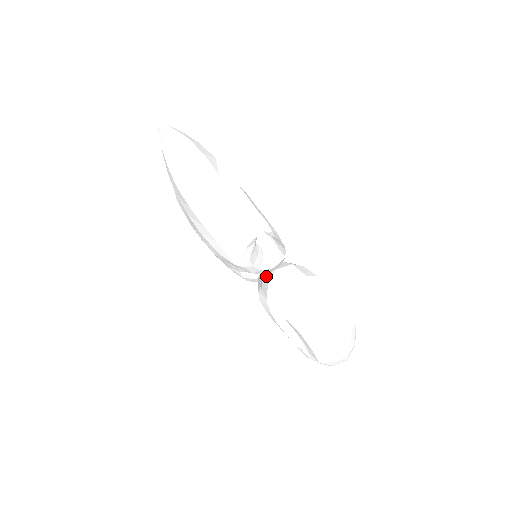
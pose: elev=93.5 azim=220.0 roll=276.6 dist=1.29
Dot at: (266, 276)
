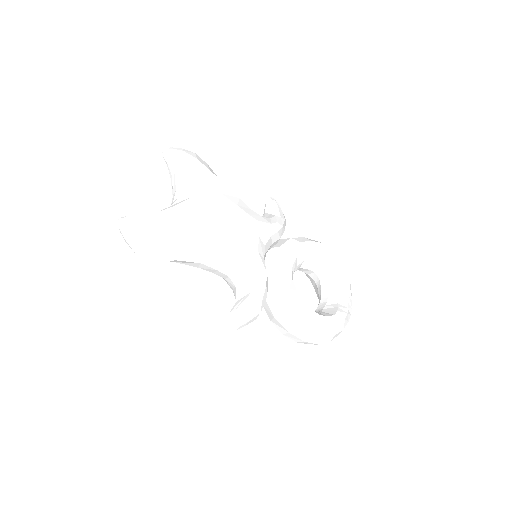
Dot at: occluded
